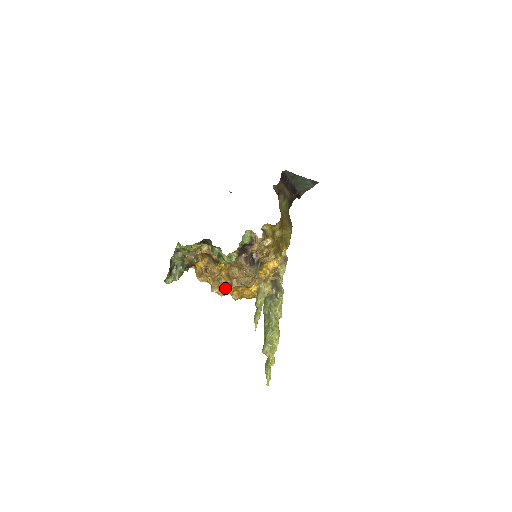
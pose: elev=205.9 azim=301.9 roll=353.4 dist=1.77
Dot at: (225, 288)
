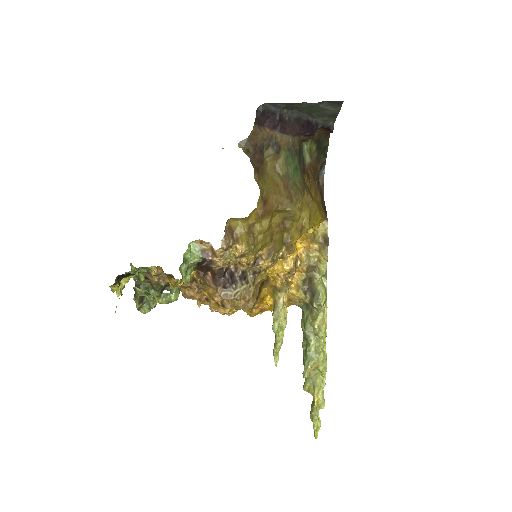
Dot at: (221, 310)
